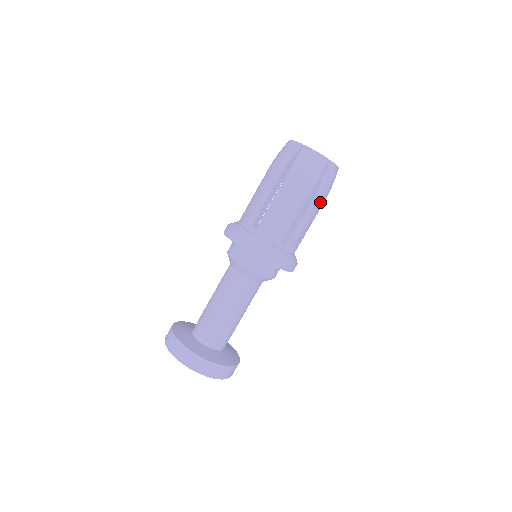
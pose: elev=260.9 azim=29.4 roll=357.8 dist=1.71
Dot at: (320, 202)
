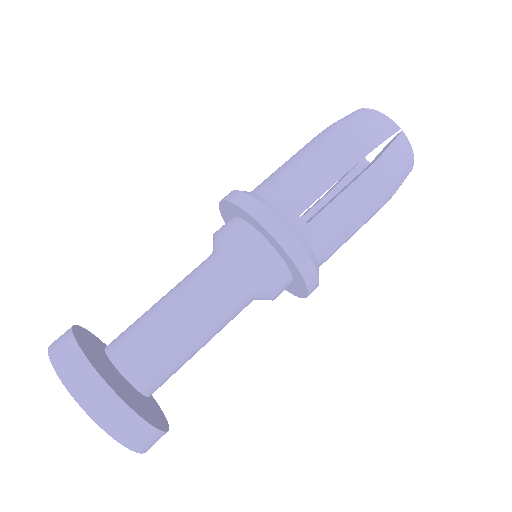
Dot at: occluded
